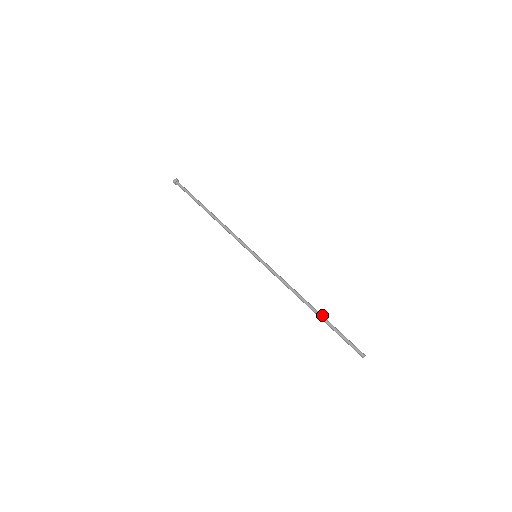
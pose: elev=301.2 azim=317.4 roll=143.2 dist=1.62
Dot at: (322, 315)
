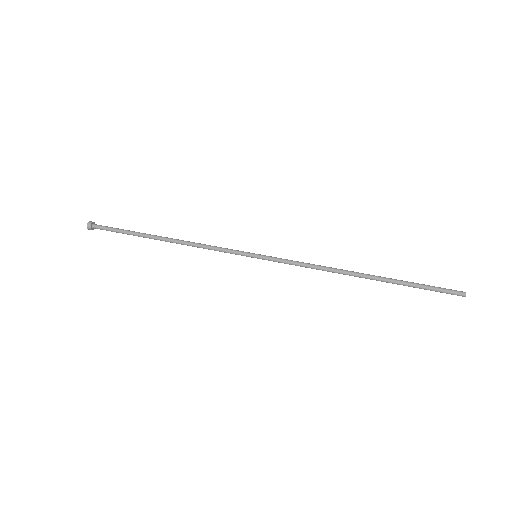
Dot at: (384, 277)
